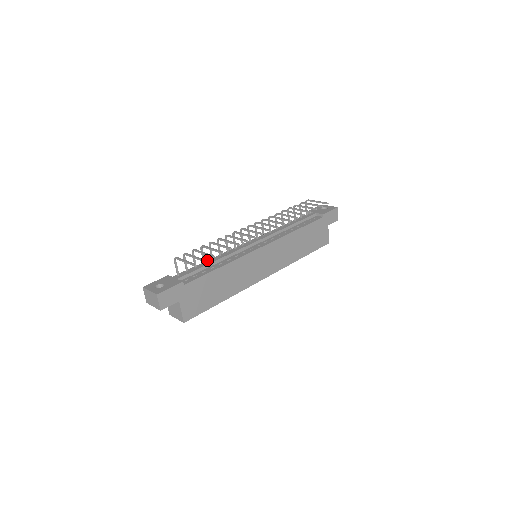
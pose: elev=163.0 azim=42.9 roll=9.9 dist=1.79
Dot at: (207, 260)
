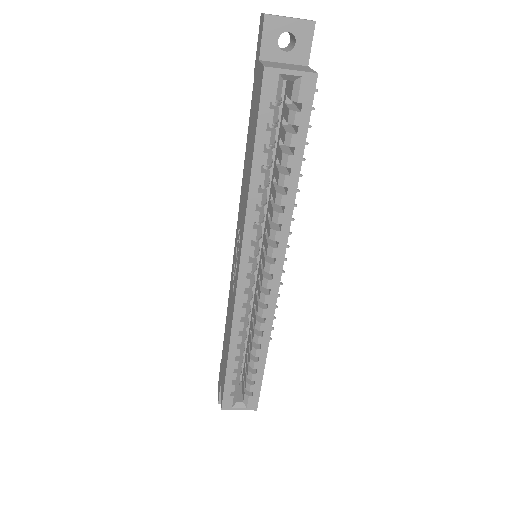
Dot at: (244, 160)
